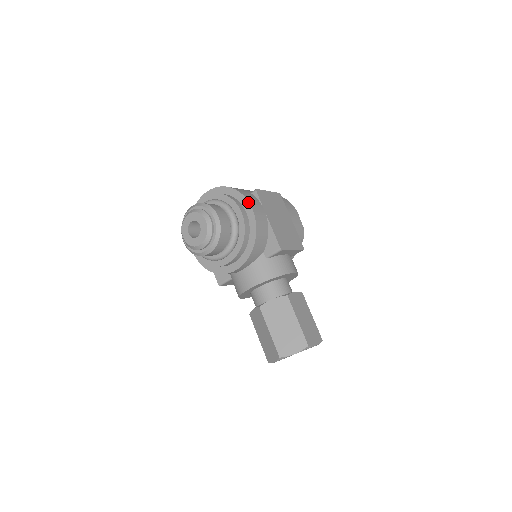
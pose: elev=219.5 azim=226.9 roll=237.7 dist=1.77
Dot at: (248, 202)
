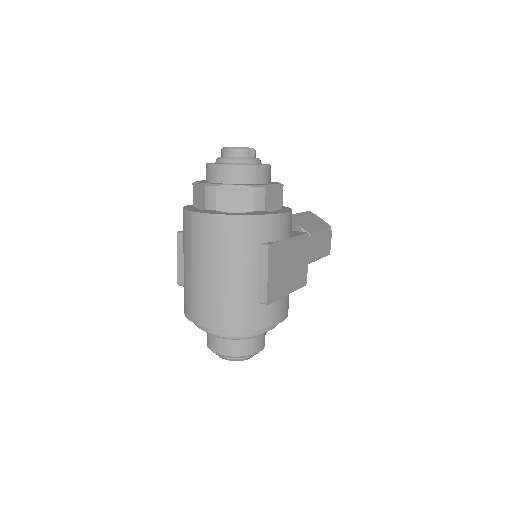
Dot at: occluded
